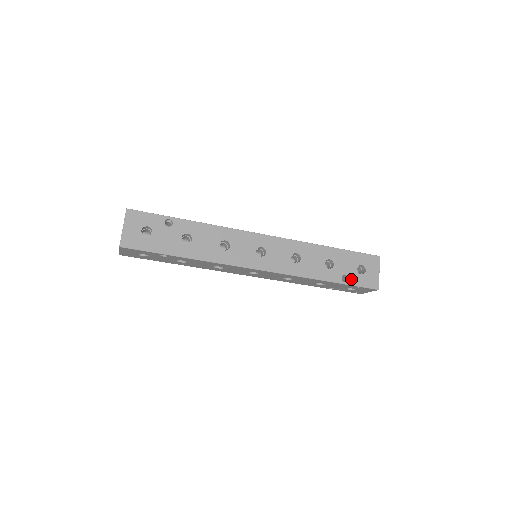
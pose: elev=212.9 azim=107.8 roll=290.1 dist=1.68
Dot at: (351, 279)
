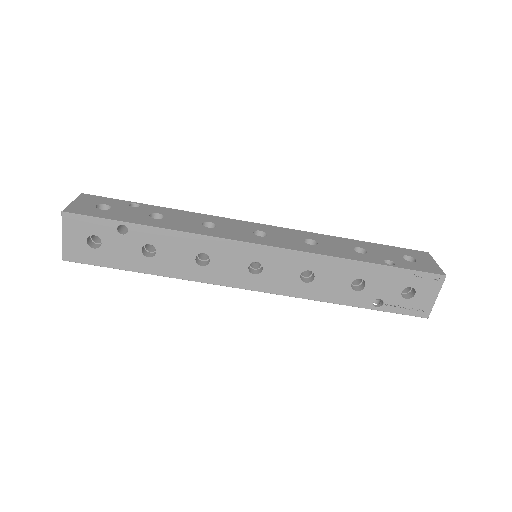
Dot at: (399, 264)
